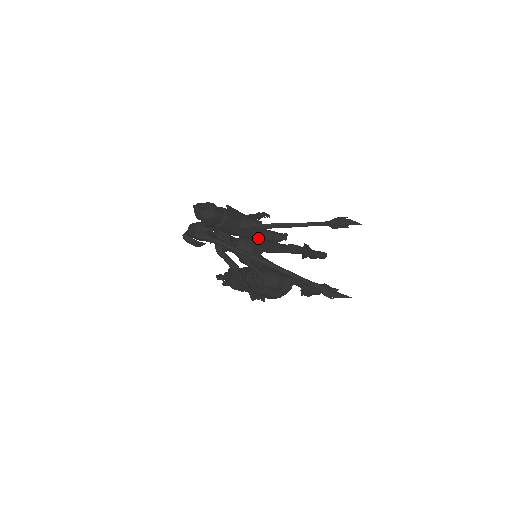
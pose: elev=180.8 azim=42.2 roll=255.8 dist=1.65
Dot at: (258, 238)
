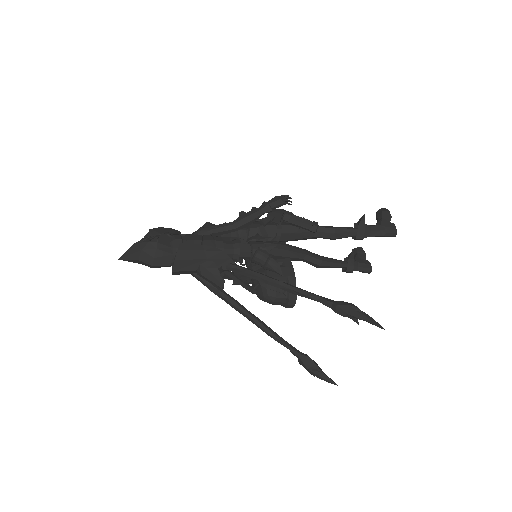
Dot at: occluded
